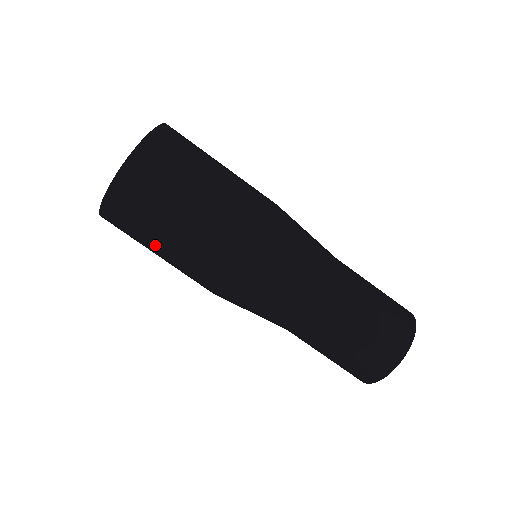
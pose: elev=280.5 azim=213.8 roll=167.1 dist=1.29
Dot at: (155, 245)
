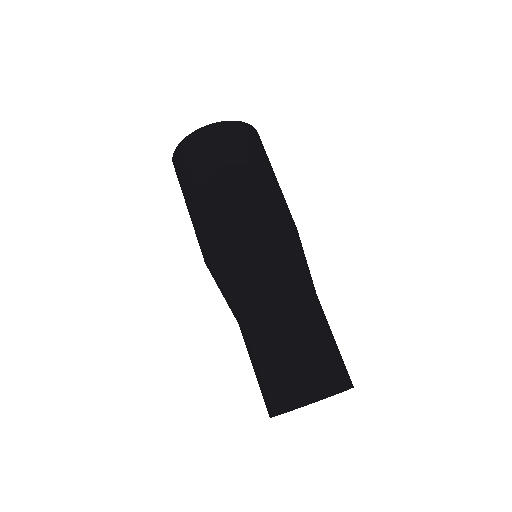
Dot at: (192, 190)
